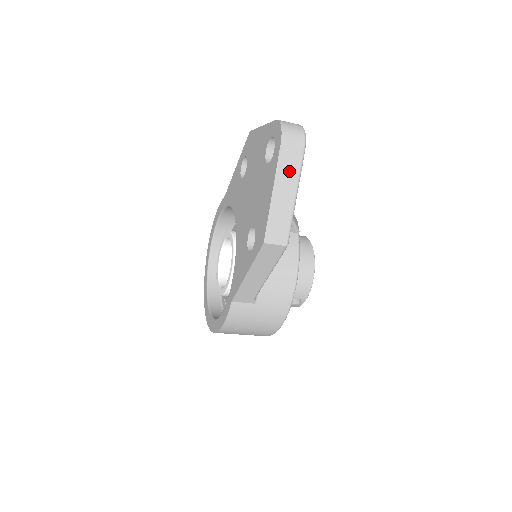
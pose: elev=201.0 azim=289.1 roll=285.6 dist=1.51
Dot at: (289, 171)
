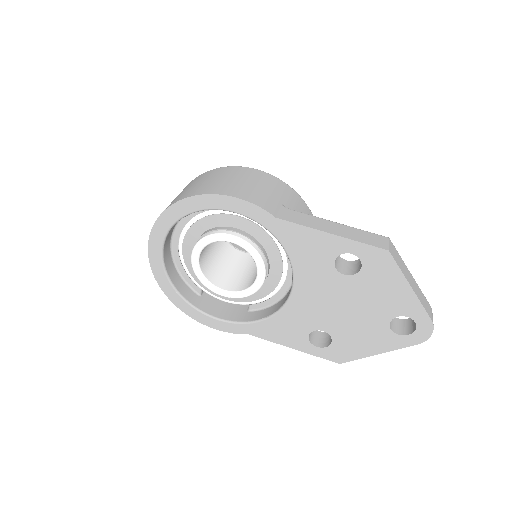
Dot at: occluded
